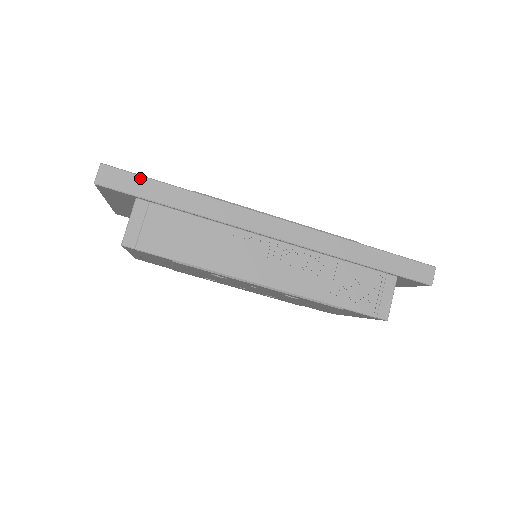
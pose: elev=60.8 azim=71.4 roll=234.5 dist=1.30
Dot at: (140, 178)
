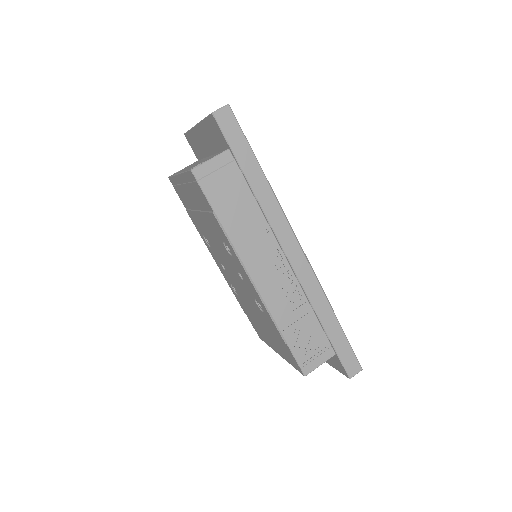
Dot at: (244, 139)
